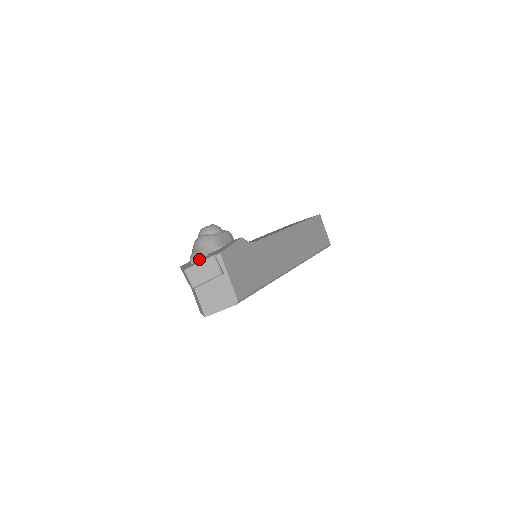
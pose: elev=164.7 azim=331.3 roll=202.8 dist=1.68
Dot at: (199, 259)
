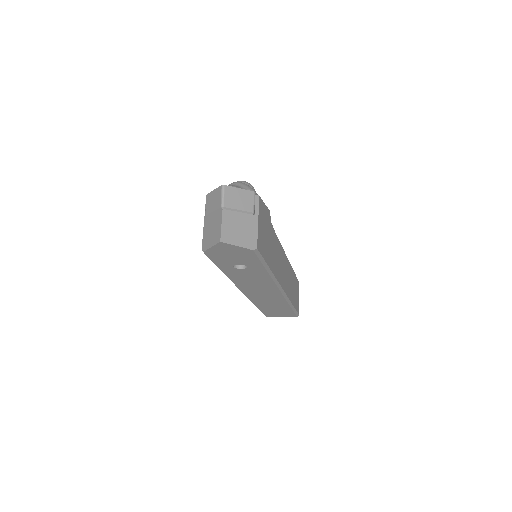
Dot at: occluded
